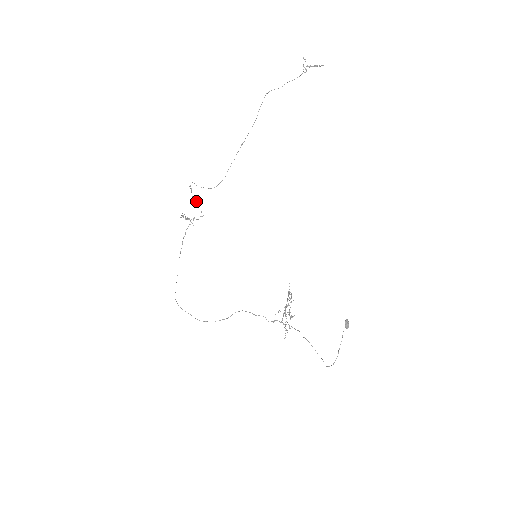
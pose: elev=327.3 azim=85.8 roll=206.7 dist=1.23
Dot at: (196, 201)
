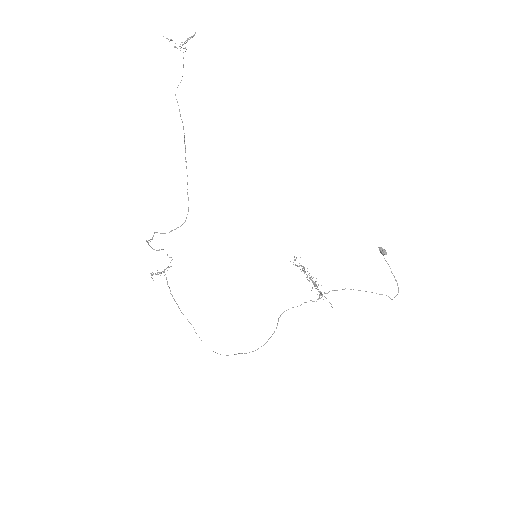
Dot at: (158, 250)
